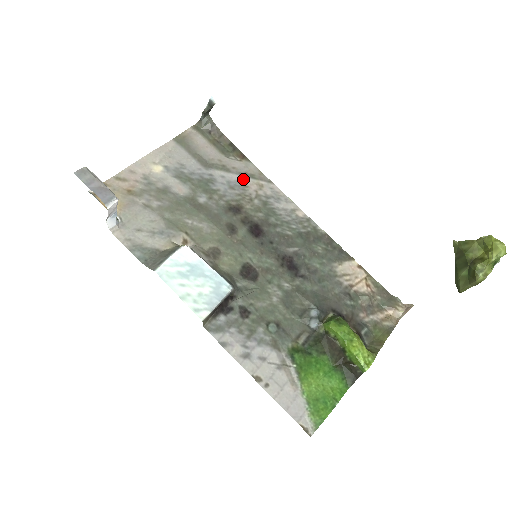
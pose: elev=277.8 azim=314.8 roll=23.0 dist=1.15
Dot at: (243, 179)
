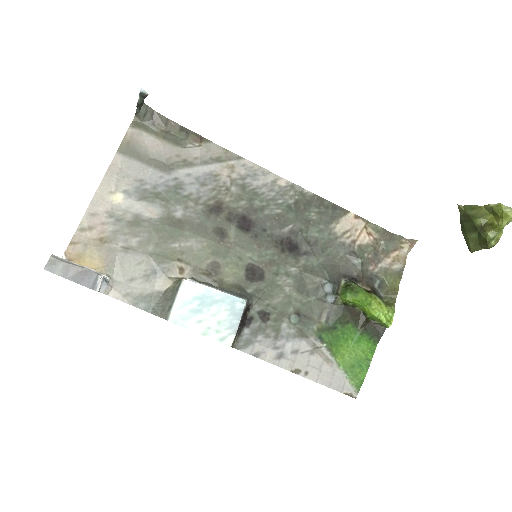
Dot at: (211, 168)
